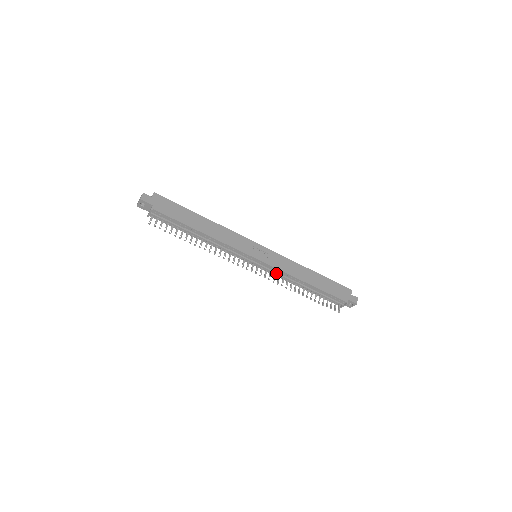
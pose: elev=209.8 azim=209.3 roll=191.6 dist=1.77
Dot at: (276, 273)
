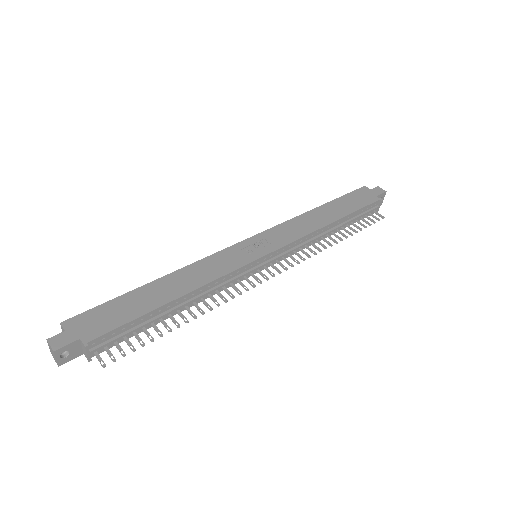
Dot at: (295, 248)
